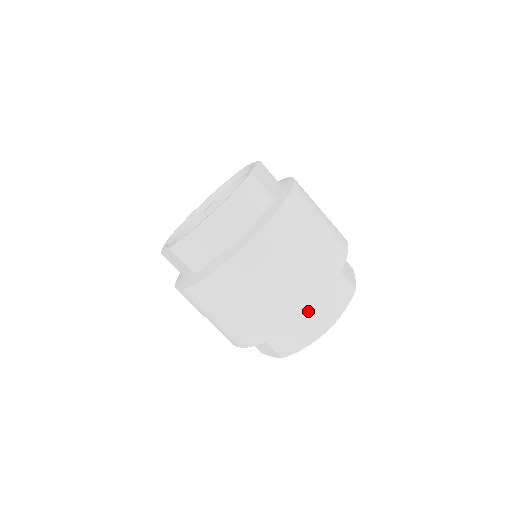
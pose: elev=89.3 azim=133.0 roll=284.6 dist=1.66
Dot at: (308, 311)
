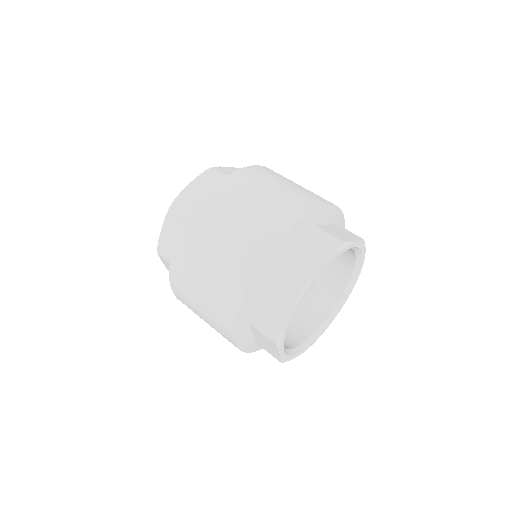
Dot at: (251, 321)
